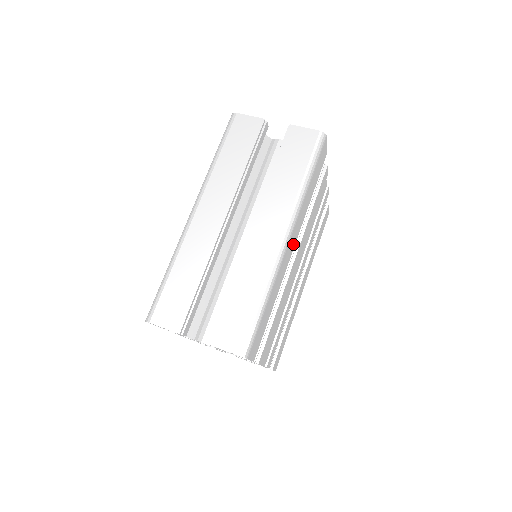
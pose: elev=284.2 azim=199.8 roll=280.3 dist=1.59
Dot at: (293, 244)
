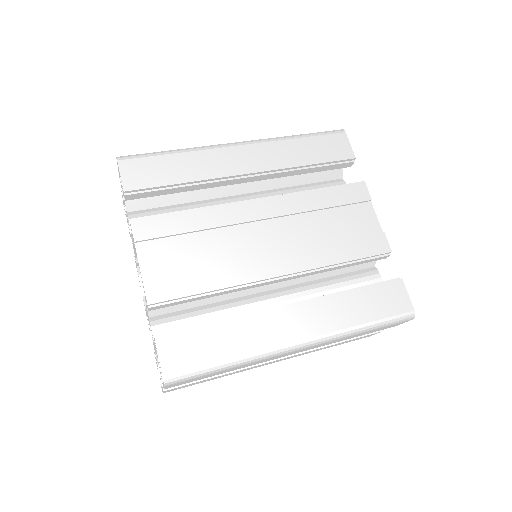
Dot at: (251, 166)
